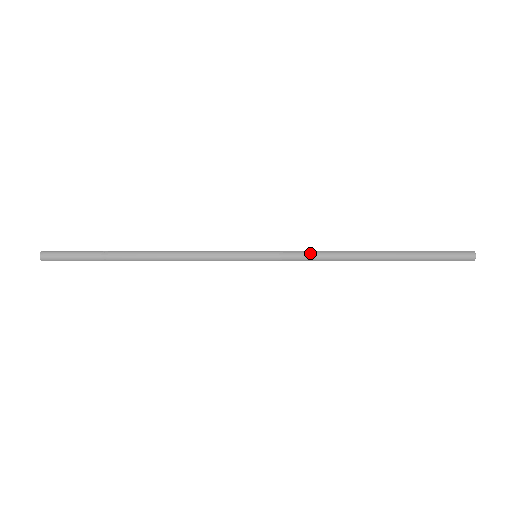
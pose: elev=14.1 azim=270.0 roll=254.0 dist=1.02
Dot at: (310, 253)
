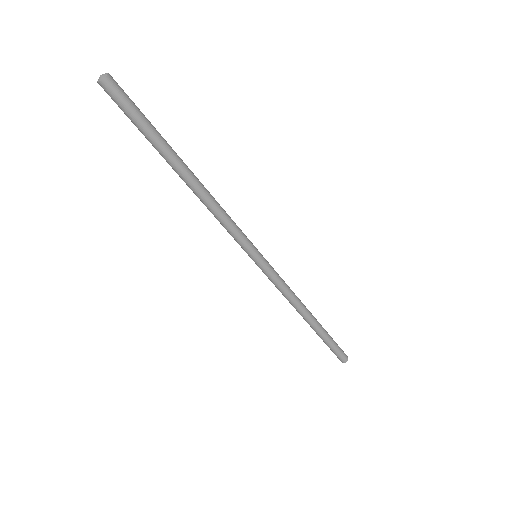
Dot at: (286, 284)
